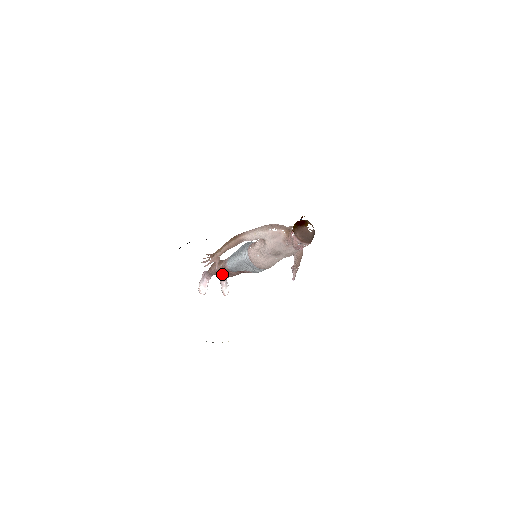
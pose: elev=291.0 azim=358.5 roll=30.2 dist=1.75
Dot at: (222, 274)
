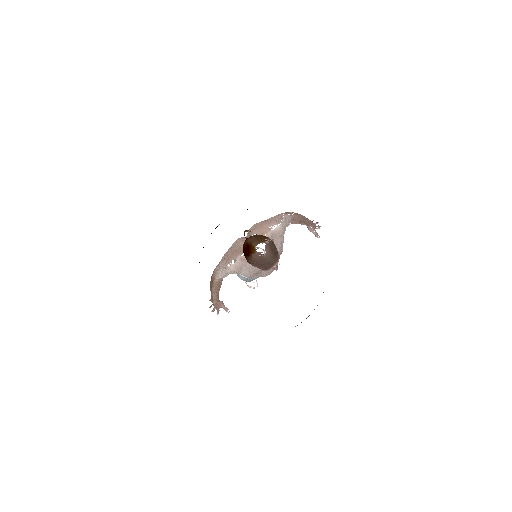
Dot at: occluded
